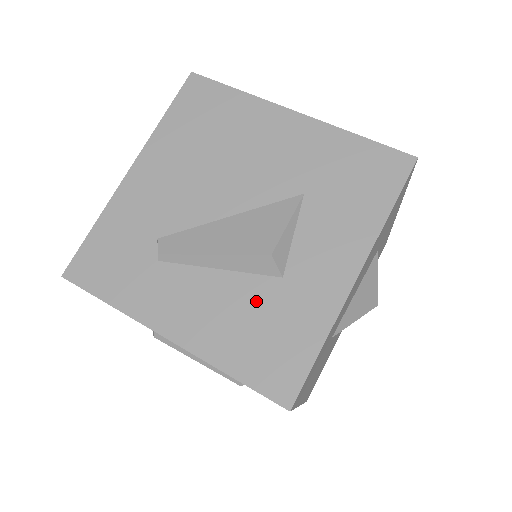
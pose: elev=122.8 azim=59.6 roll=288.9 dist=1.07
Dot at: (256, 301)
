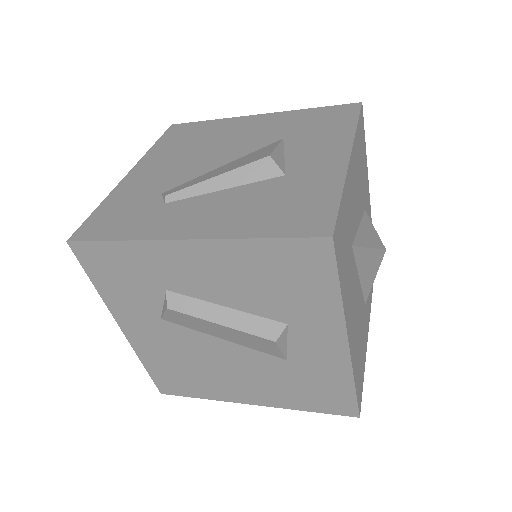
Dot at: (267, 193)
